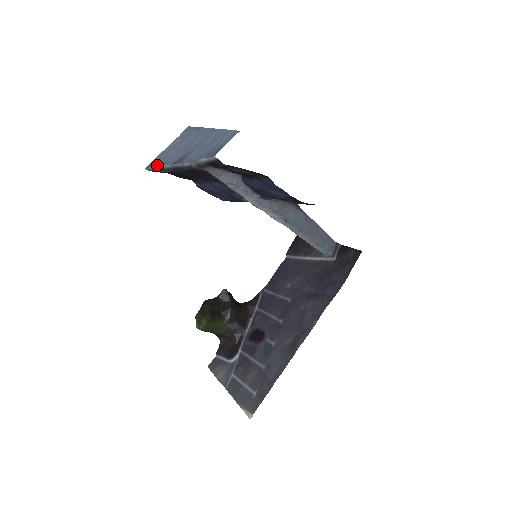
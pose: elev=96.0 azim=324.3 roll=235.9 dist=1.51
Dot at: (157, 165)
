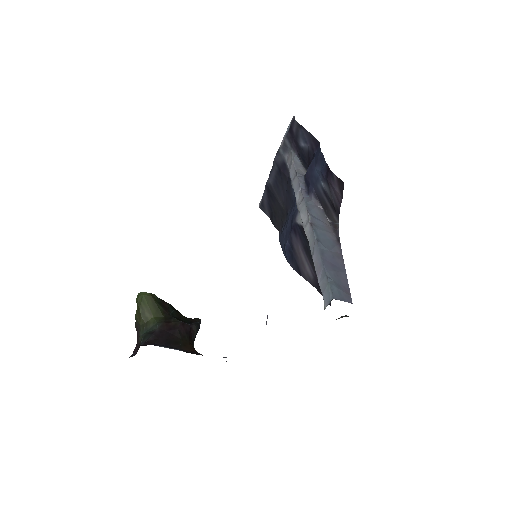
Dot at: occluded
